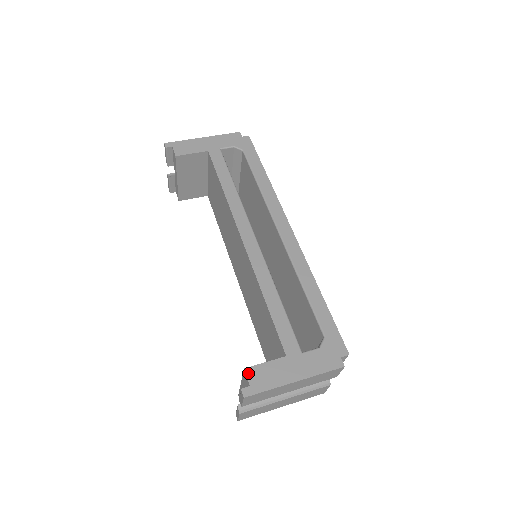
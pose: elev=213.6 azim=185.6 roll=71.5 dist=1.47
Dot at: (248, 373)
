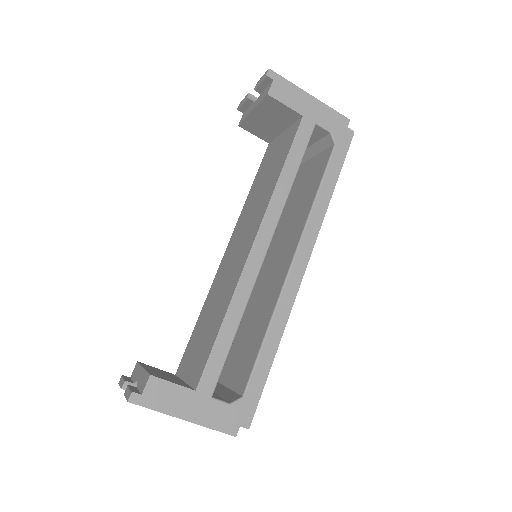
Dot at: (150, 382)
